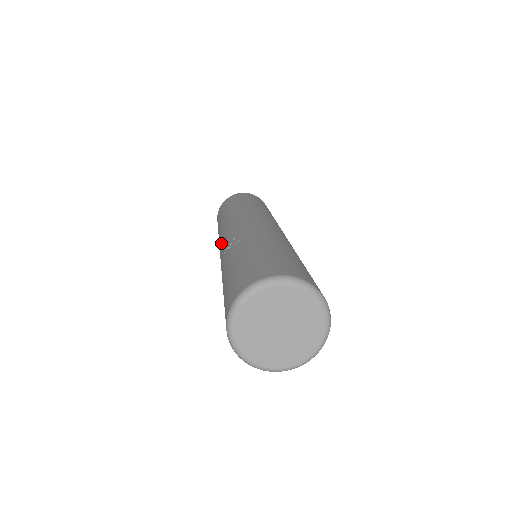
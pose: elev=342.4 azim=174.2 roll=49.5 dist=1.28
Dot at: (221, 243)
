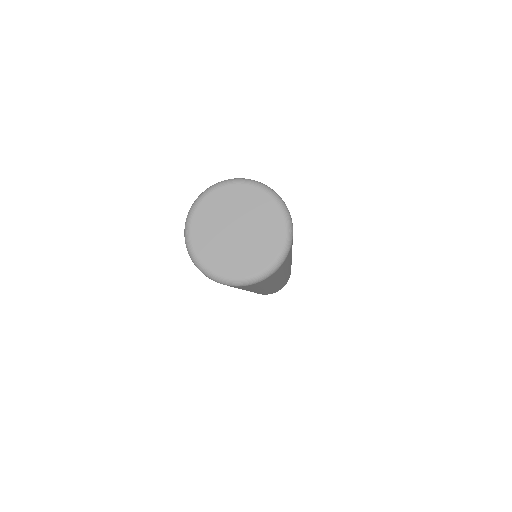
Dot at: occluded
